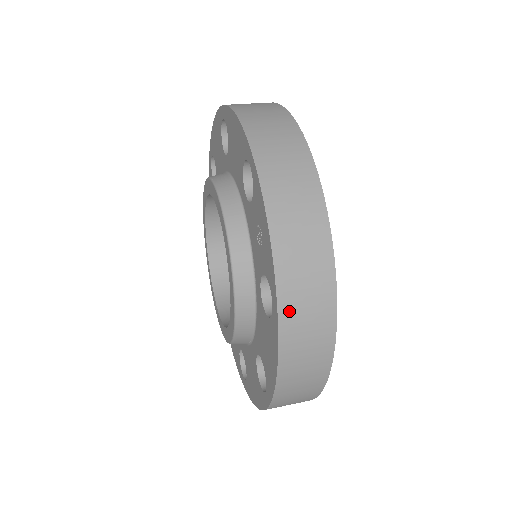
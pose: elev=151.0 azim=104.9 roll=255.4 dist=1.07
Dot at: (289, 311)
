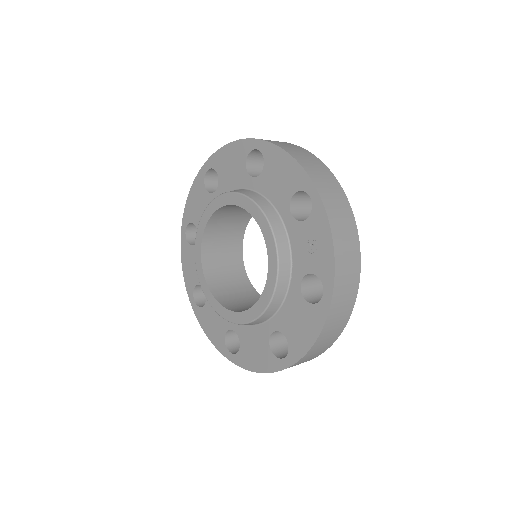
Dot at: (337, 299)
